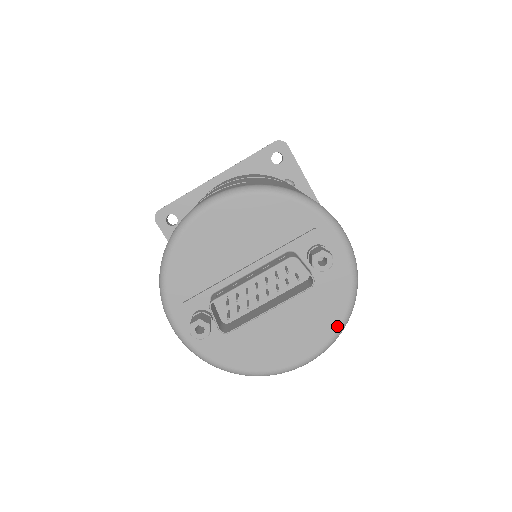
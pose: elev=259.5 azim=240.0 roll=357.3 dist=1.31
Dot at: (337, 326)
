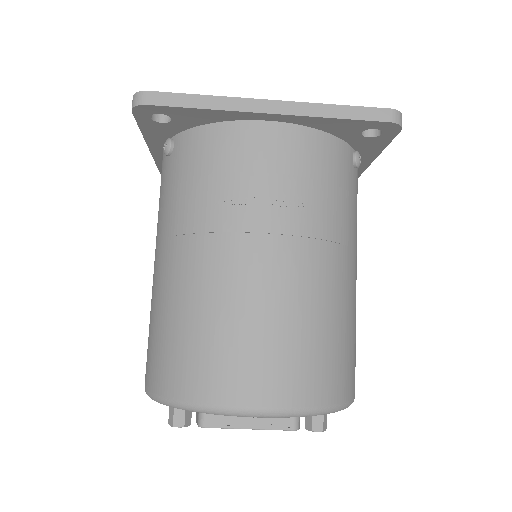
Dot at: occluded
